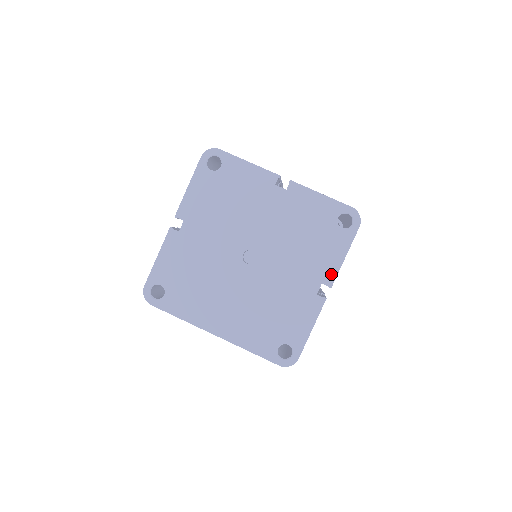
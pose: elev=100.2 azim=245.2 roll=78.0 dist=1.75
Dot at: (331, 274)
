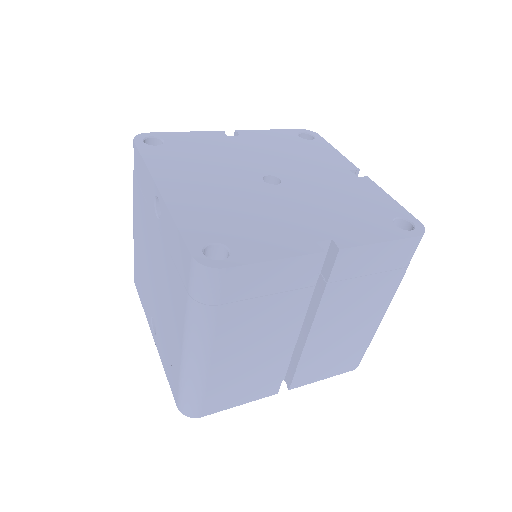
Dot at: (351, 241)
